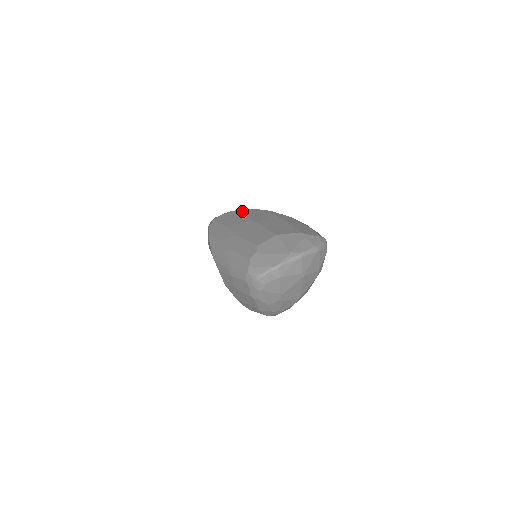
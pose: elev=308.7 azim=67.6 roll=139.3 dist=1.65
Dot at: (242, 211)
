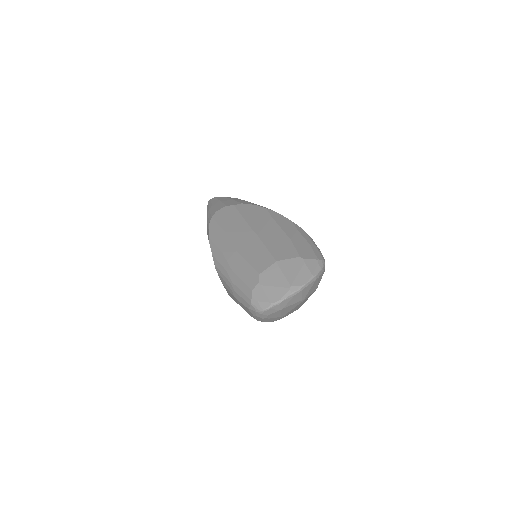
Dot at: (240, 208)
